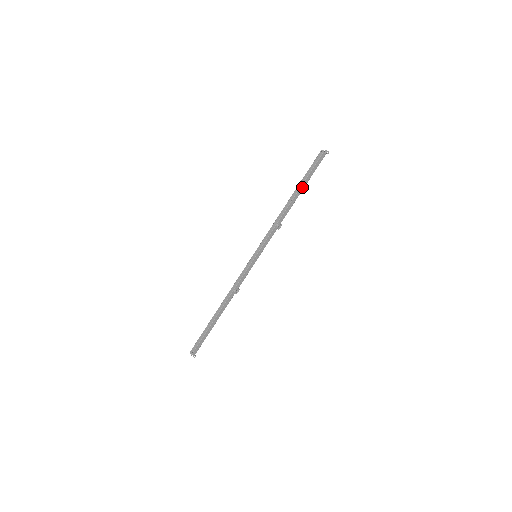
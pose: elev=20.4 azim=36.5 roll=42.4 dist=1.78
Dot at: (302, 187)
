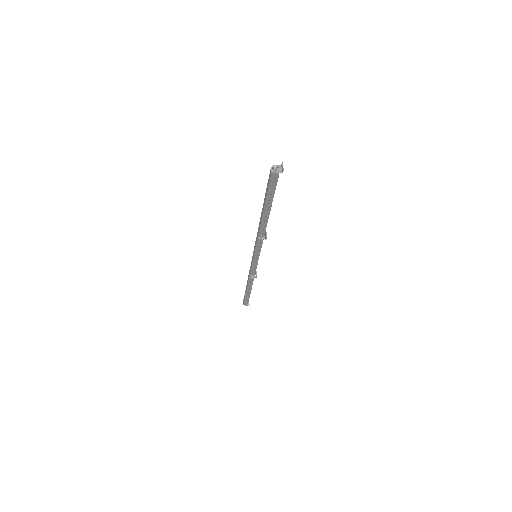
Dot at: (268, 206)
